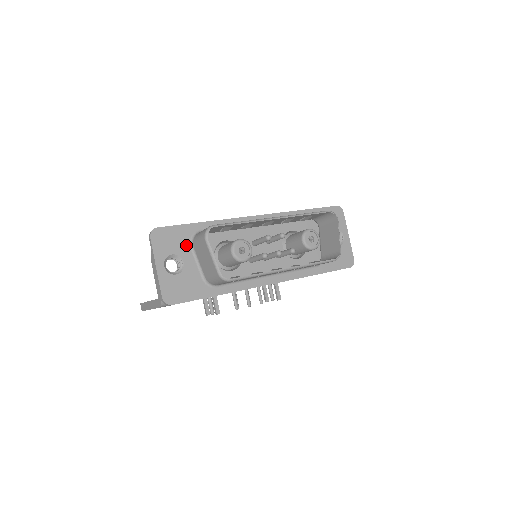
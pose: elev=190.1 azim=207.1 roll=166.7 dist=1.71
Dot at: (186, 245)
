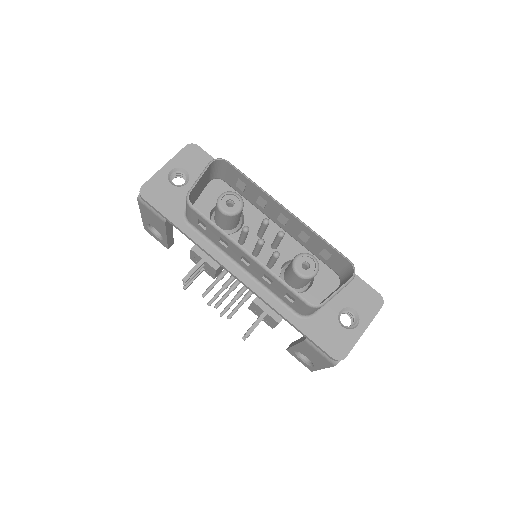
Dot at: occluded
